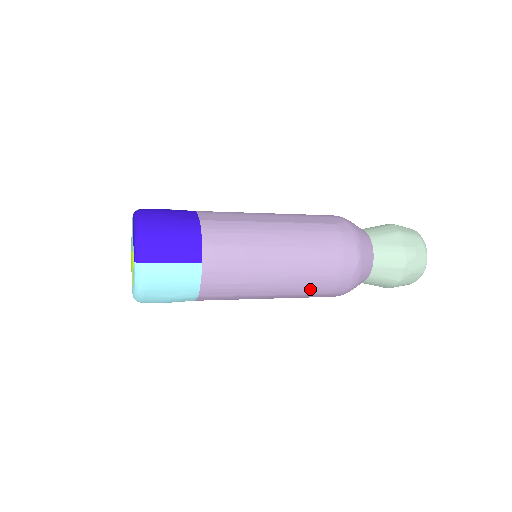
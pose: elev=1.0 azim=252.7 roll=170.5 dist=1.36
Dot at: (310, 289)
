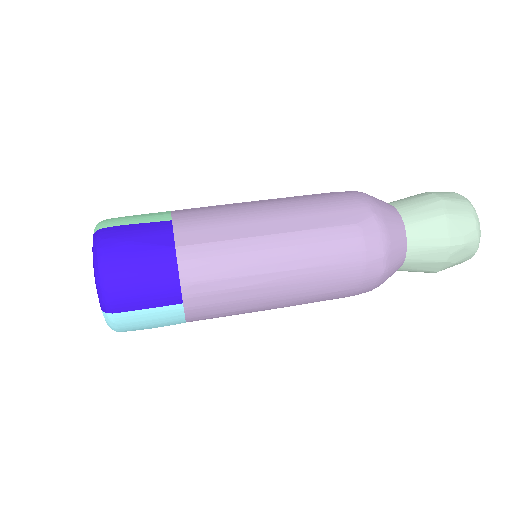
Dot at: (321, 300)
